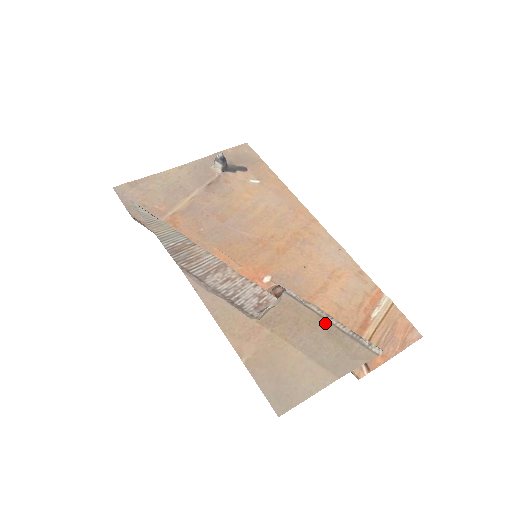
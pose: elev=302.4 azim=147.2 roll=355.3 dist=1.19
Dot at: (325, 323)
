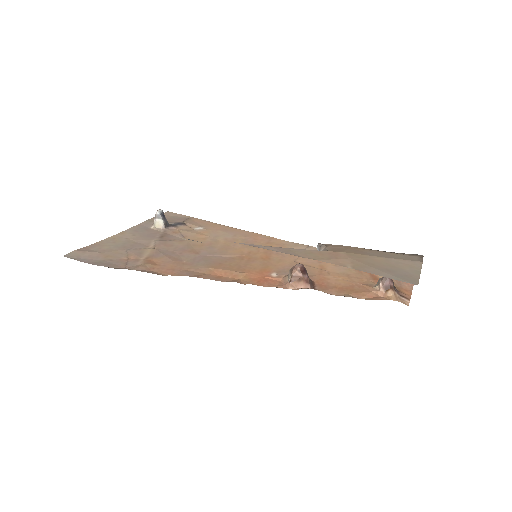
Dot at: (369, 249)
